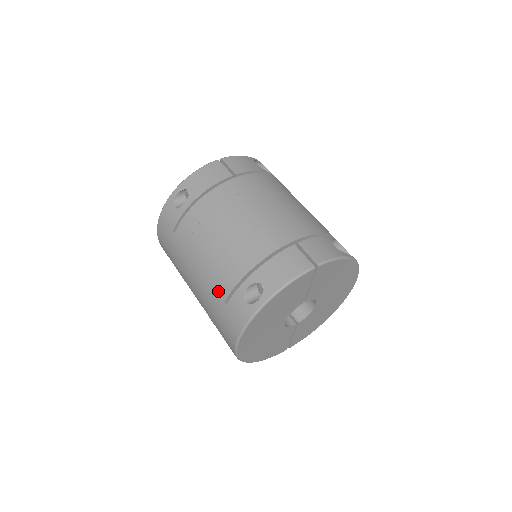
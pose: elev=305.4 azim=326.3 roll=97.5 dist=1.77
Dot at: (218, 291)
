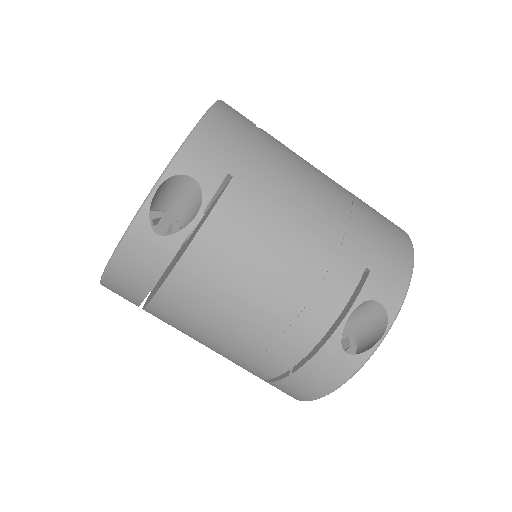
Dot at: occluded
